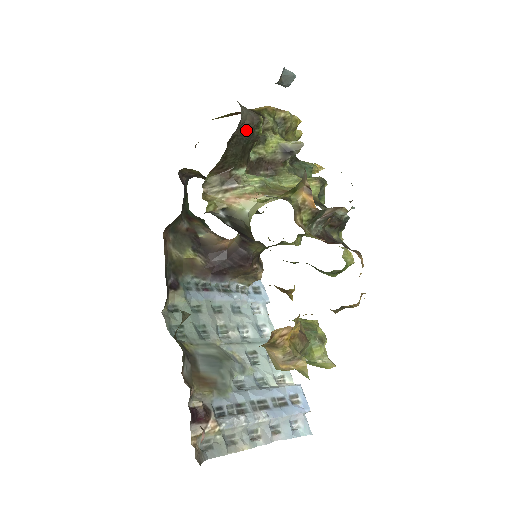
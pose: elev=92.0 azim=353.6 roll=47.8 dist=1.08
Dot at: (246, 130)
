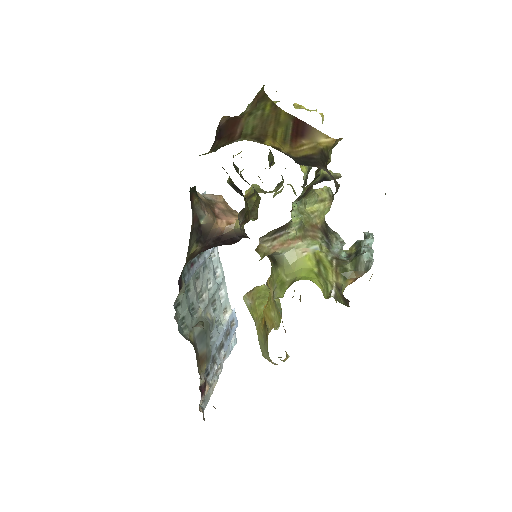
Dot at: occluded
